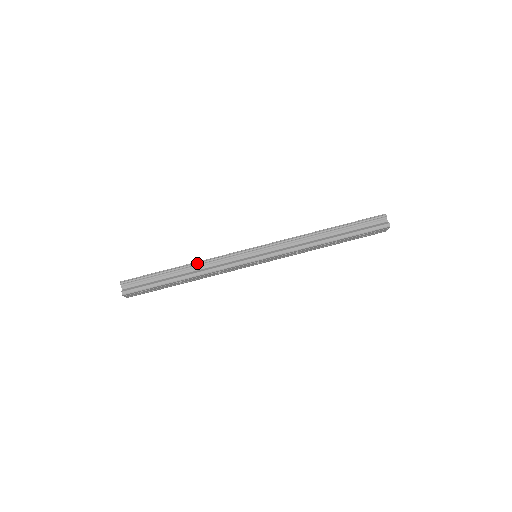
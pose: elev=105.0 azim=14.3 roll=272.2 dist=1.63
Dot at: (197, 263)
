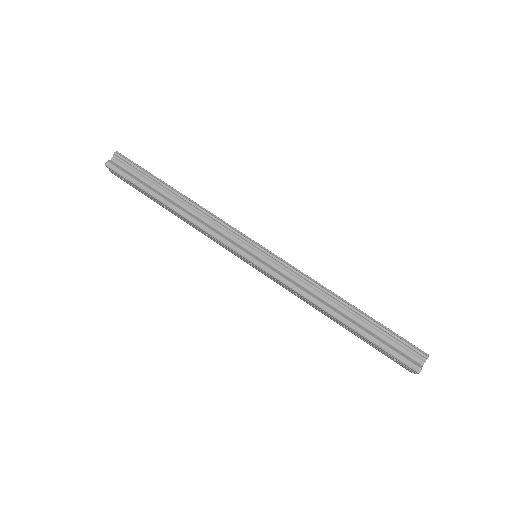
Dot at: (195, 204)
